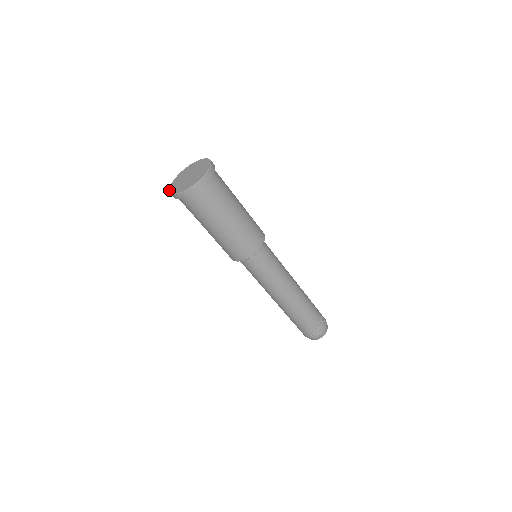
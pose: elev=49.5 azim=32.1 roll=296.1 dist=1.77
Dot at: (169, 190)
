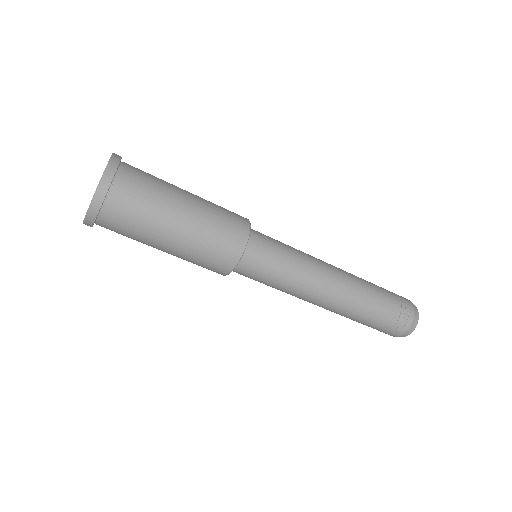
Dot at: occluded
